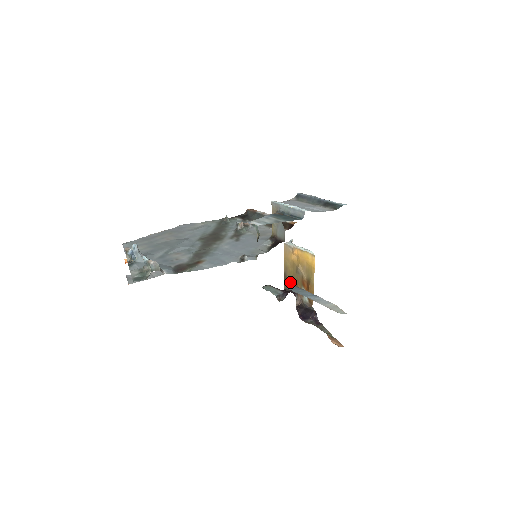
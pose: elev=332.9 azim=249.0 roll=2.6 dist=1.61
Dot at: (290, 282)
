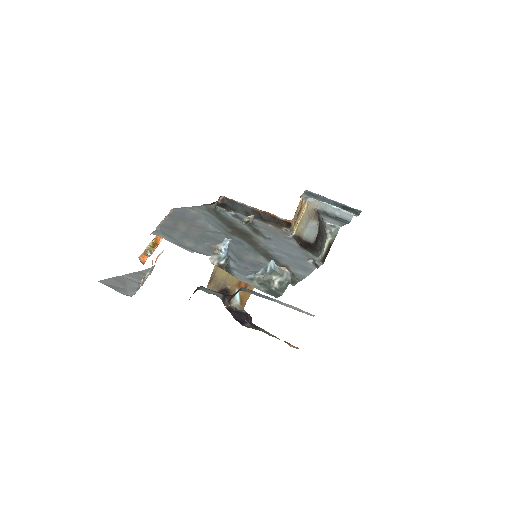
Dot at: (219, 282)
